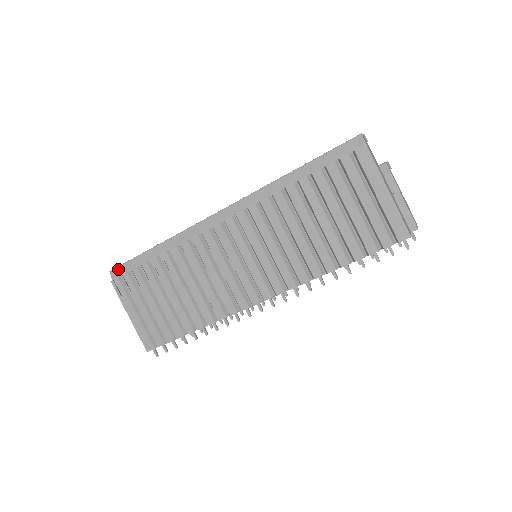
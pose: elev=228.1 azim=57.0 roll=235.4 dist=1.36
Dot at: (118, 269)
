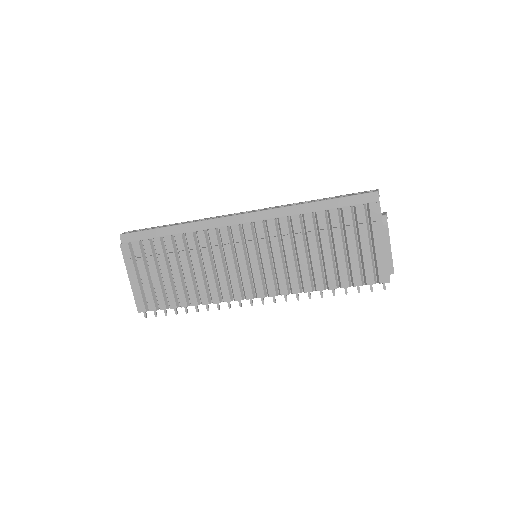
Dot at: (129, 235)
